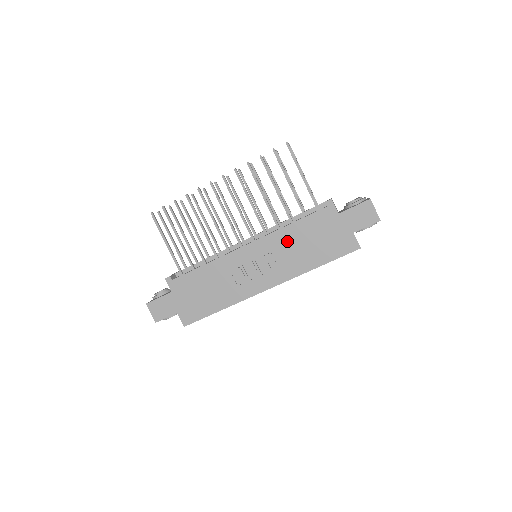
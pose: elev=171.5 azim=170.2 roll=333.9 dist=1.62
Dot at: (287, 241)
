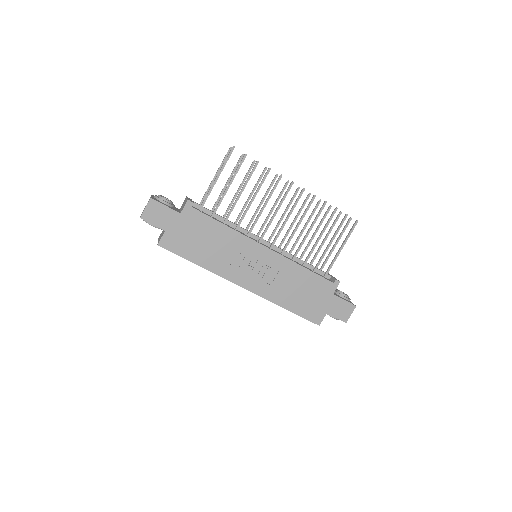
Dot at: (290, 274)
